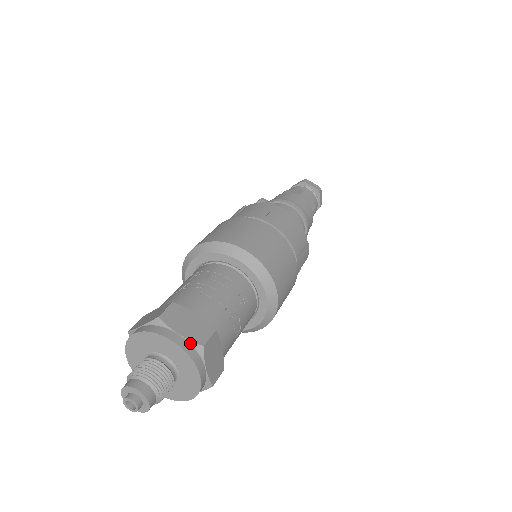
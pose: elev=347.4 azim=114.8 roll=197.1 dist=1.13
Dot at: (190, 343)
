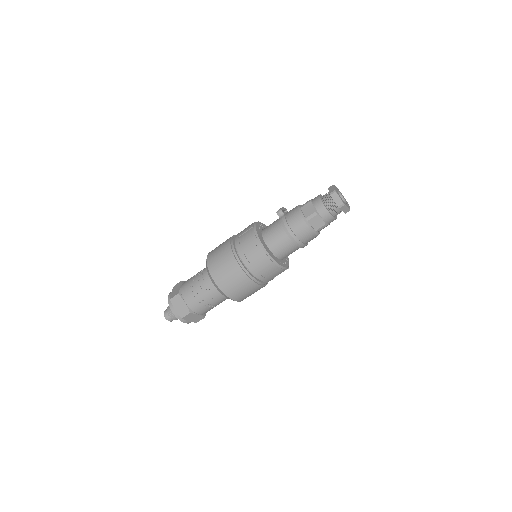
Dot at: (178, 315)
